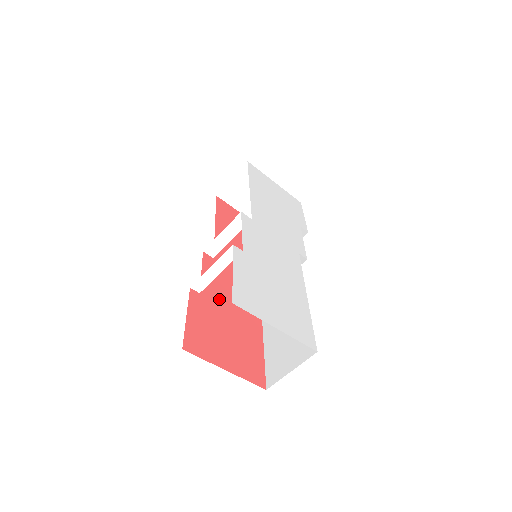
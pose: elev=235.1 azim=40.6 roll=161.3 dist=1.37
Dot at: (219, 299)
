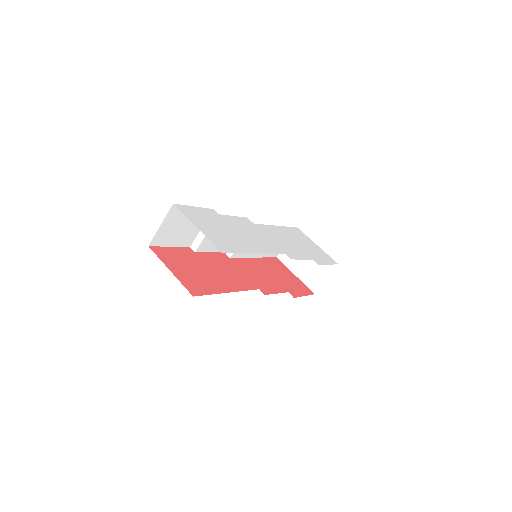
Dot at: (209, 263)
